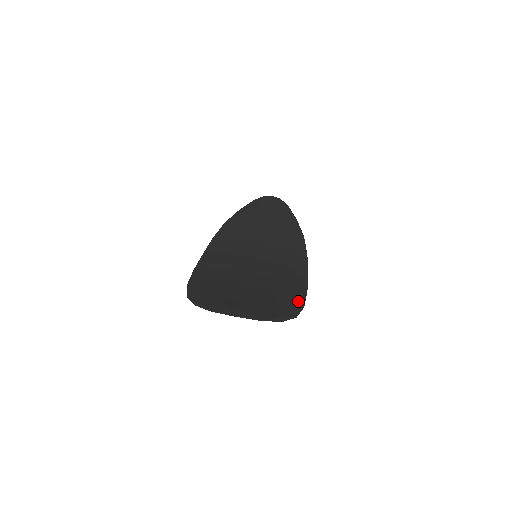
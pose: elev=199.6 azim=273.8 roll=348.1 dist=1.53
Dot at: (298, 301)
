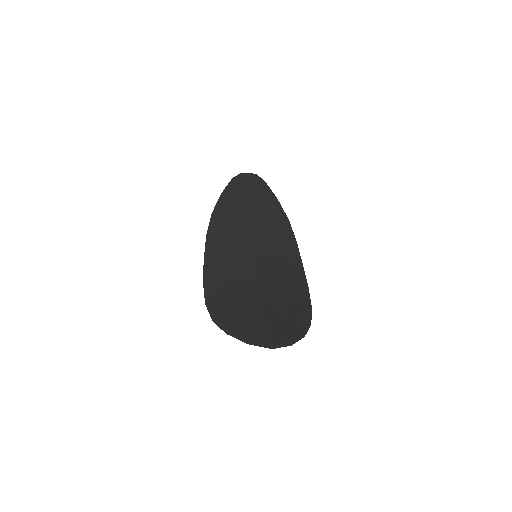
Dot at: (306, 304)
